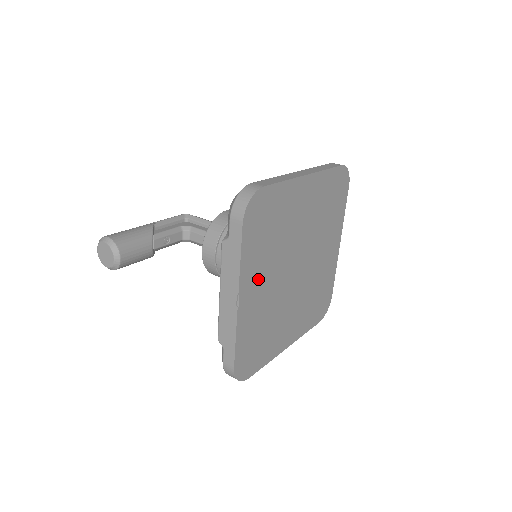
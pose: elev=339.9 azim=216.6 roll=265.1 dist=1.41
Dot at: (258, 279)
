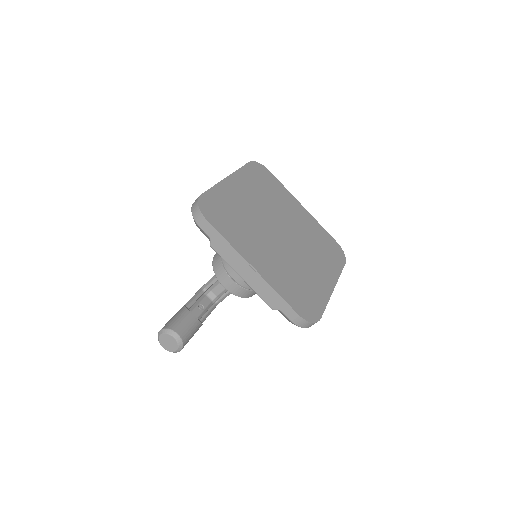
Dot at: (255, 249)
